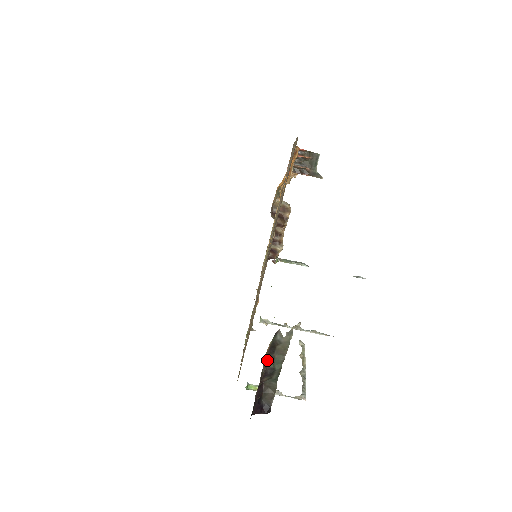
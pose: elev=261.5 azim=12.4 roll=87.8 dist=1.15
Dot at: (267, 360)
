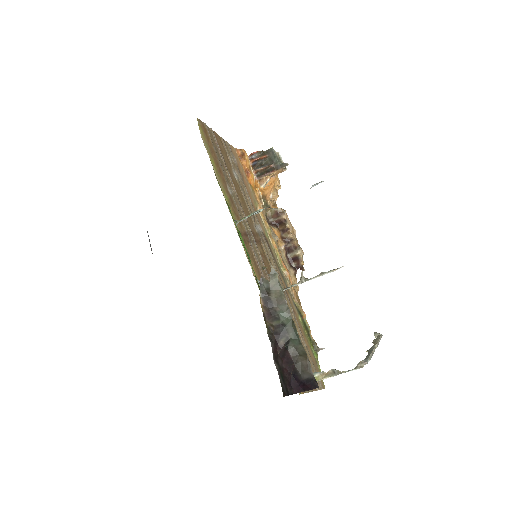
Dot at: (270, 318)
